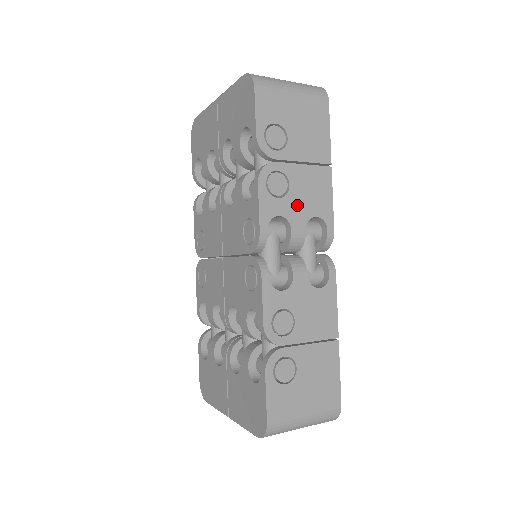
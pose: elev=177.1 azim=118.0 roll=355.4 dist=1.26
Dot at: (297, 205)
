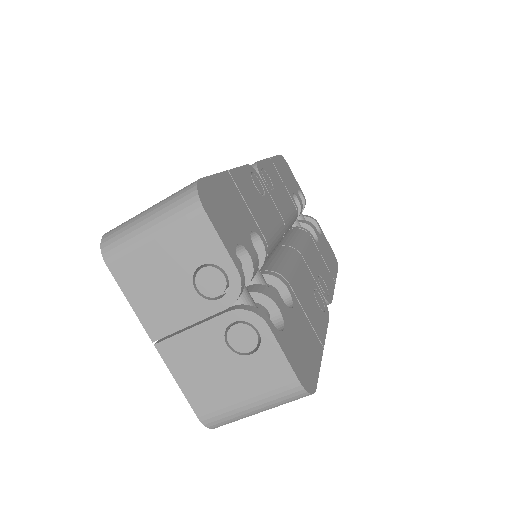
Dot at: occluded
